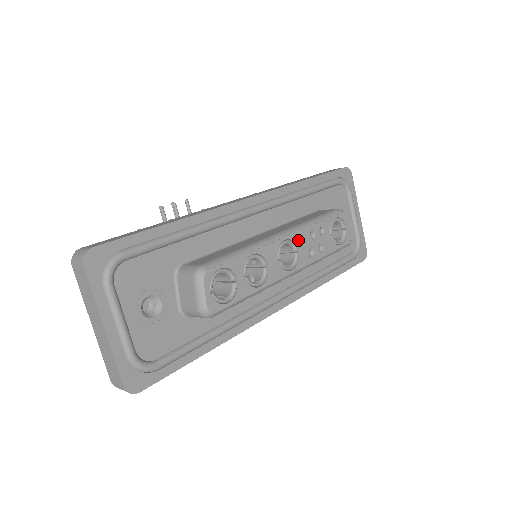
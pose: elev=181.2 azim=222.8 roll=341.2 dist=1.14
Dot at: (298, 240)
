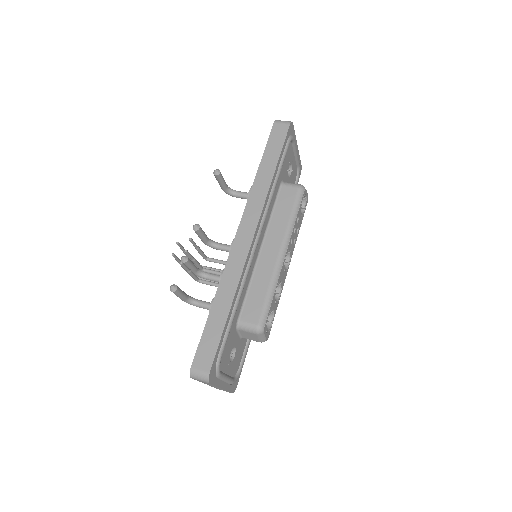
Dot at: (290, 245)
